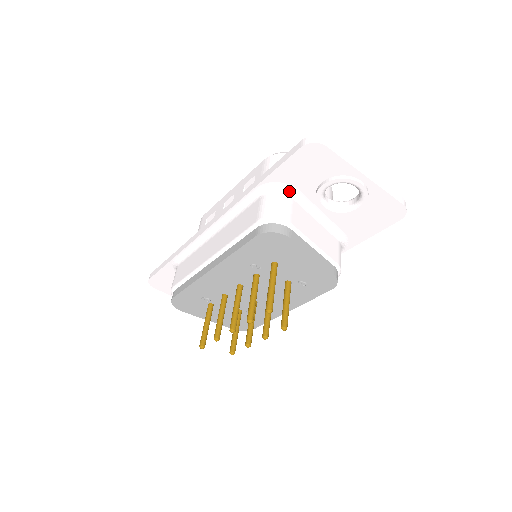
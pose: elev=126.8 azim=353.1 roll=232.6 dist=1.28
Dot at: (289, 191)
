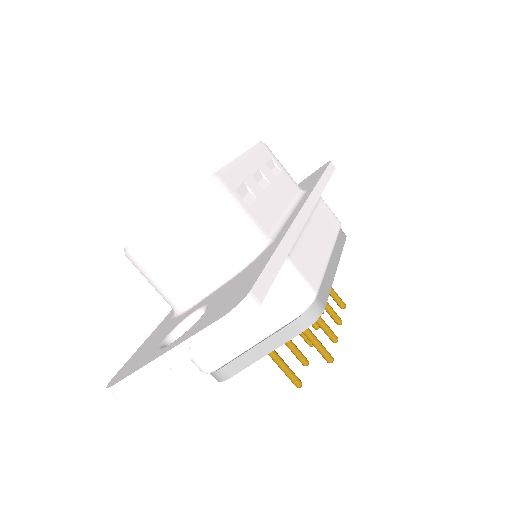
Dot at: occluded
